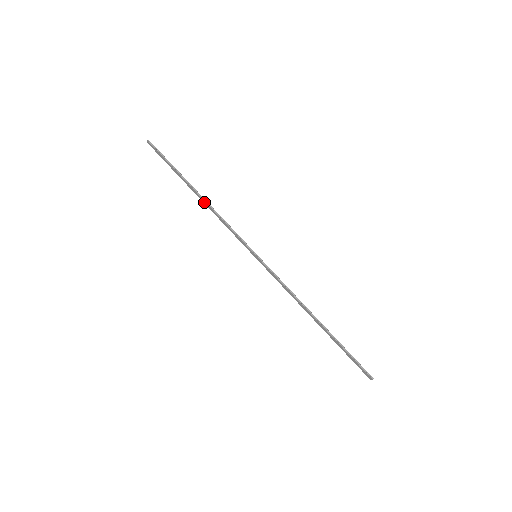
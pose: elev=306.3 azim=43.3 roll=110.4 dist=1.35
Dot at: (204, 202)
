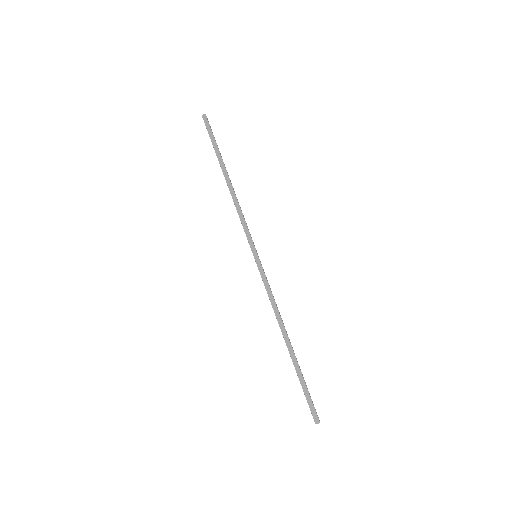
Dot at: (230, 187)
